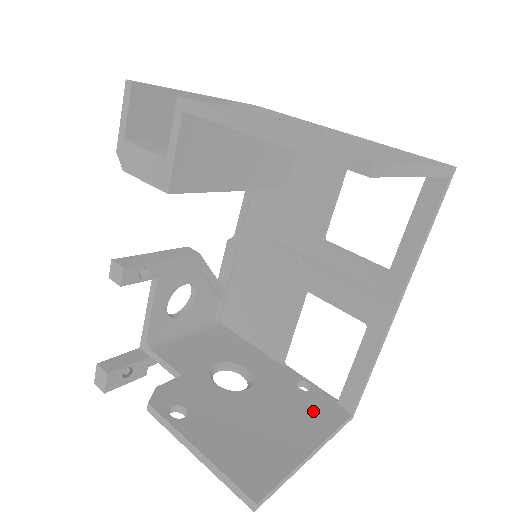
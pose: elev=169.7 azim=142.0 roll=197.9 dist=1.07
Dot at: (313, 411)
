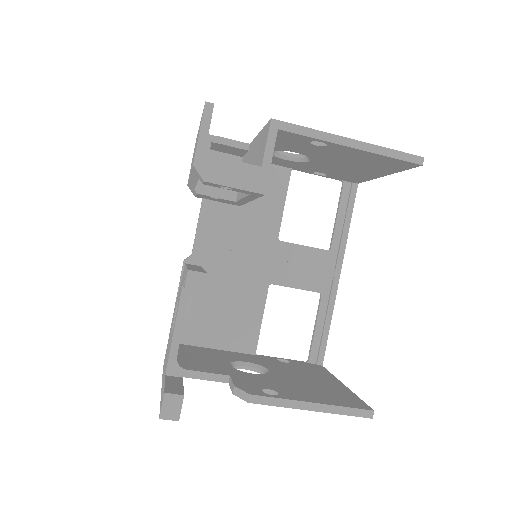
Dot at: (309, 369)
